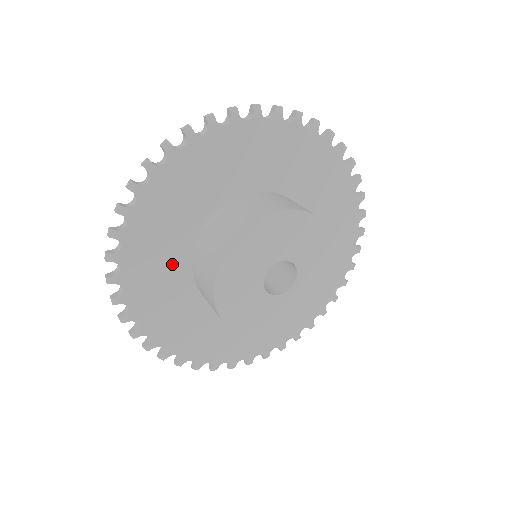
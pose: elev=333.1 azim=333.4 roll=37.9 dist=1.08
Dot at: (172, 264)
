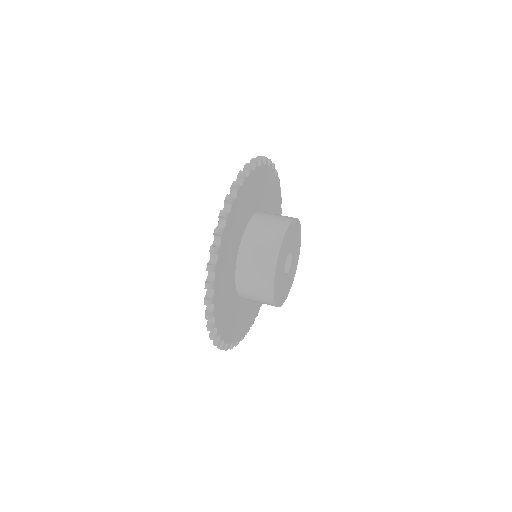
Dot at: (229, 278)
